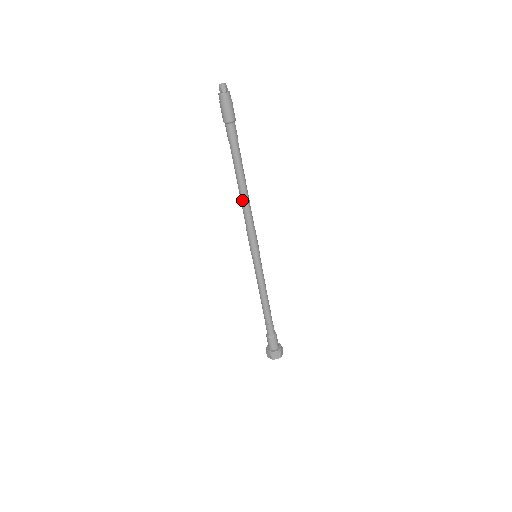
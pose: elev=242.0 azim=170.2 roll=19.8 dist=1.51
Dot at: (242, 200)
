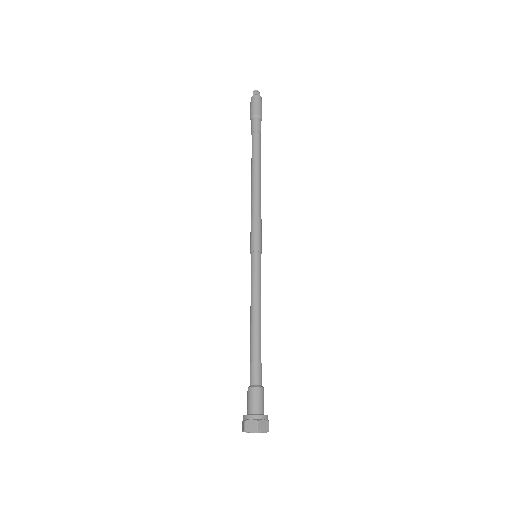
Dot at: (255, 185)
